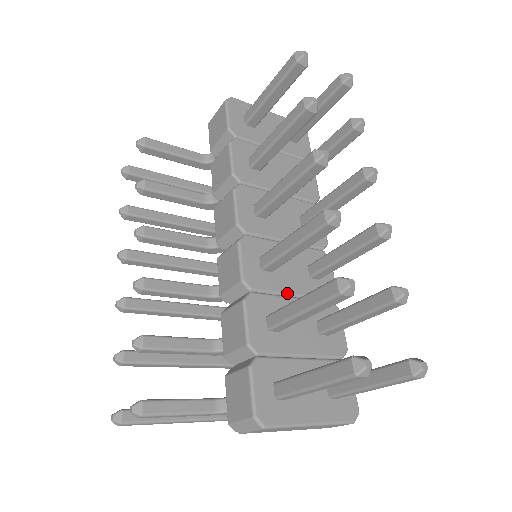
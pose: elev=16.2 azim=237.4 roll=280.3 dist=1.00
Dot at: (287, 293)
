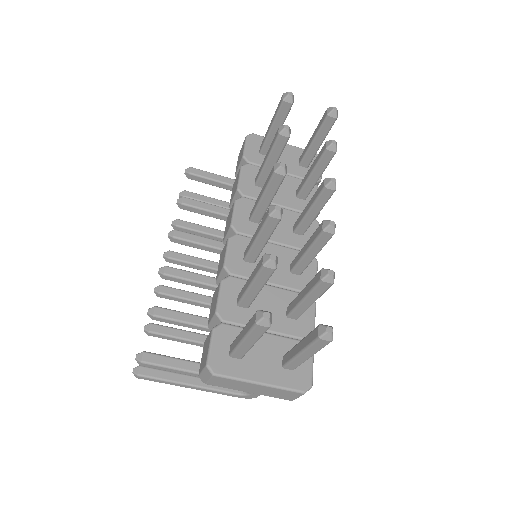
Dot at: occluded
